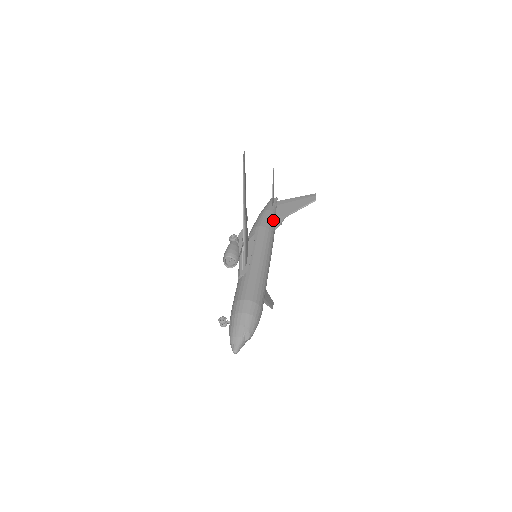
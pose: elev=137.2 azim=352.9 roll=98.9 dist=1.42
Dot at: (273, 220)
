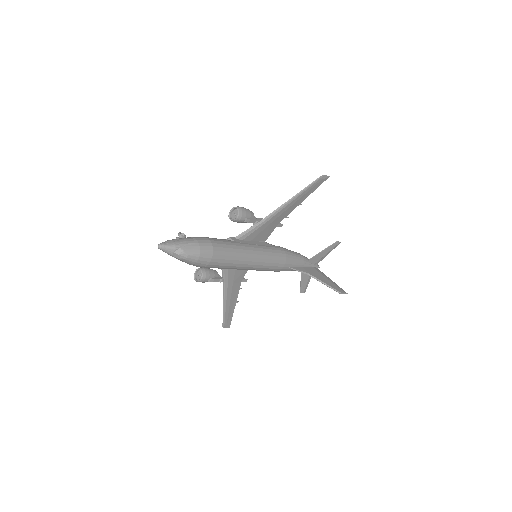
Dot at: (297, 262)
